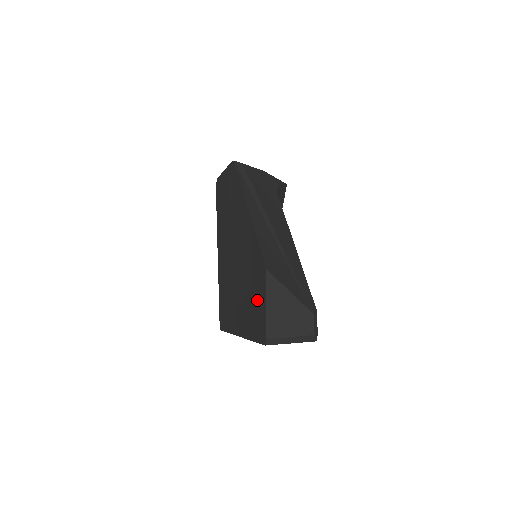
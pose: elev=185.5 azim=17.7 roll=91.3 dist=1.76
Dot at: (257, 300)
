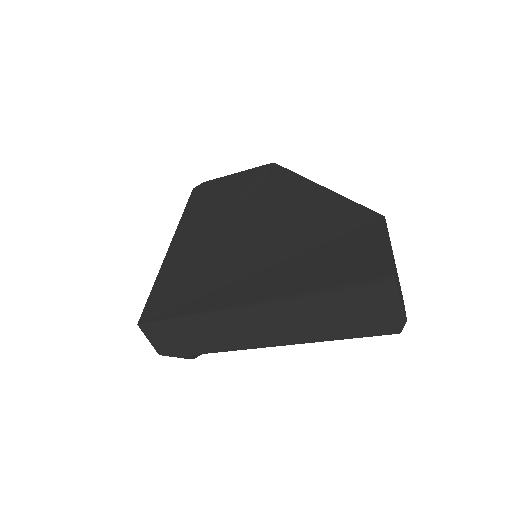
Dot at: (350, 247)
